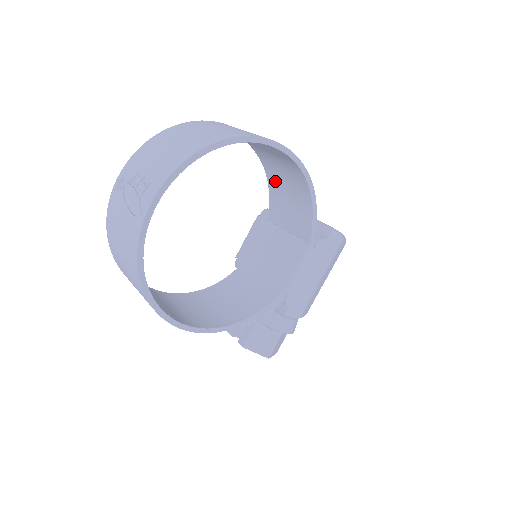
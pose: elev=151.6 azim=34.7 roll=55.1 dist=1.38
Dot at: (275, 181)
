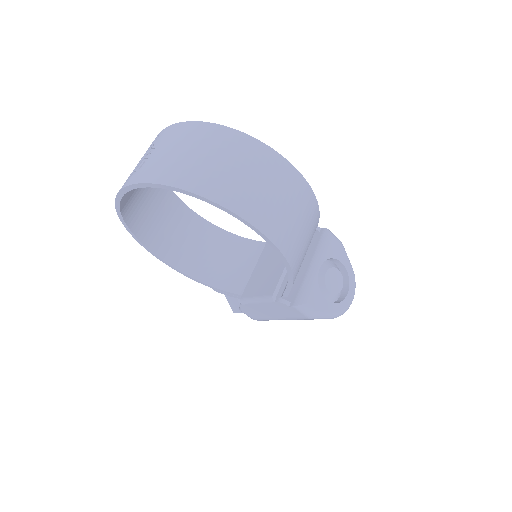
Dot at: occluded
